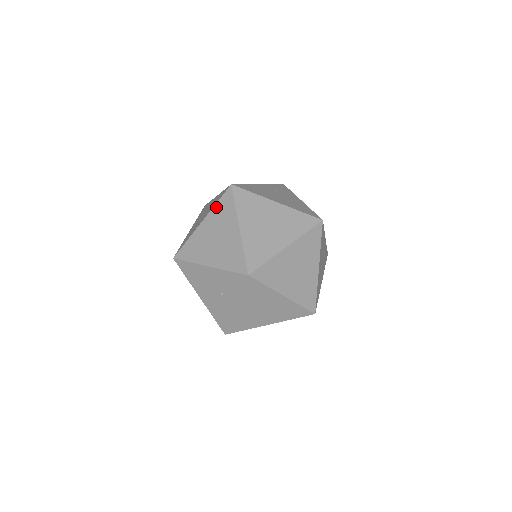
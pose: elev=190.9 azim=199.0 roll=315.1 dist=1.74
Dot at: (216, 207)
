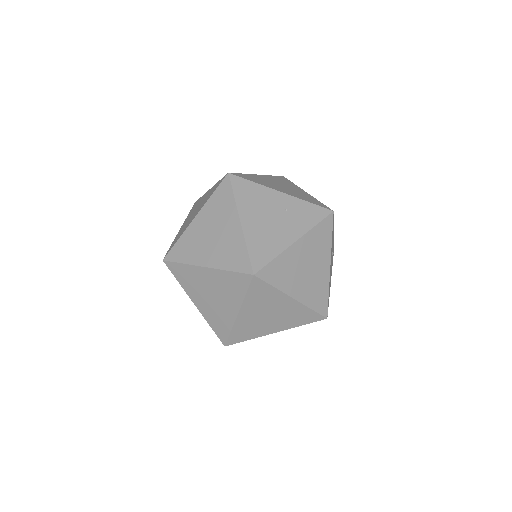
Dot at: (216, 184)
